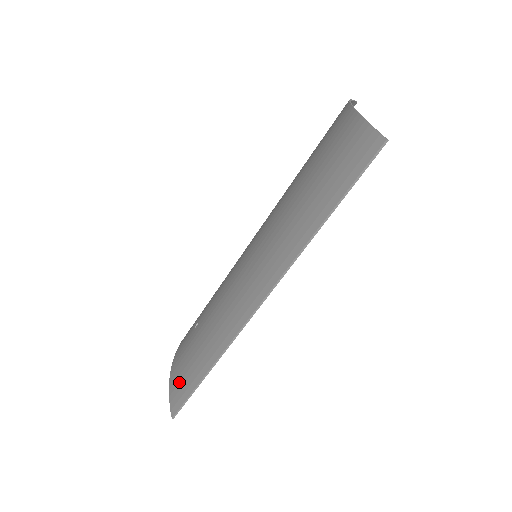
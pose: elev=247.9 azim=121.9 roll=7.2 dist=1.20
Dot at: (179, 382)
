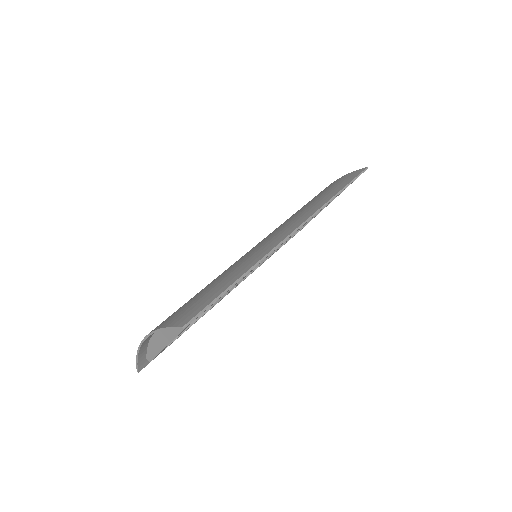
Dot at: (186, 310)
